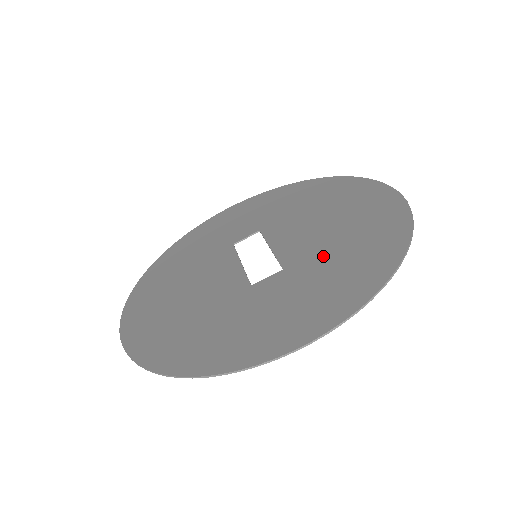
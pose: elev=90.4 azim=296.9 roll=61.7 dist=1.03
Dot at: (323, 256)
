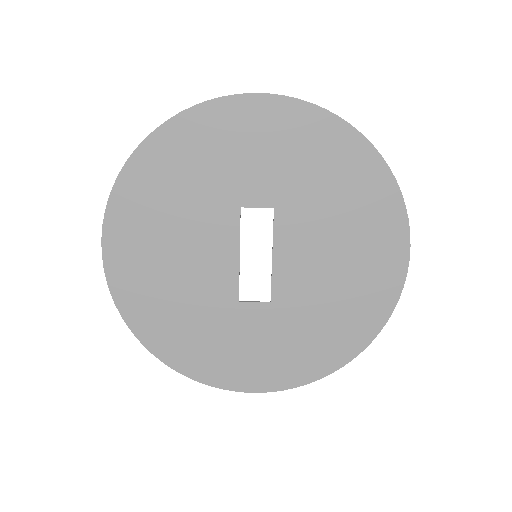
Dot at: (306, 314)
